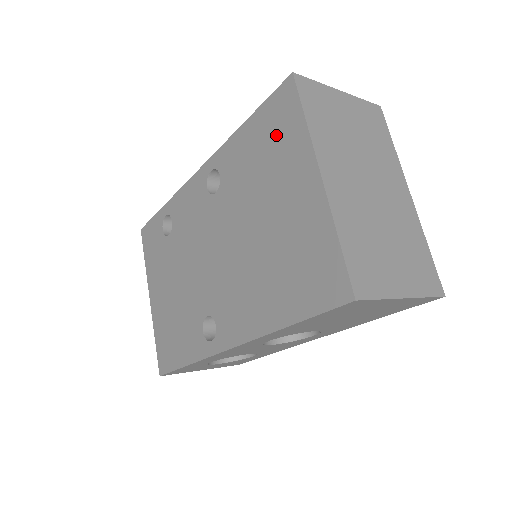
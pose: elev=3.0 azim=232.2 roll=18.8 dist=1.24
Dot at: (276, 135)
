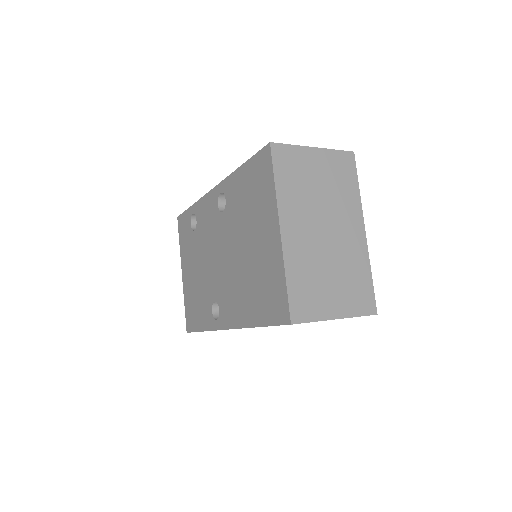
Dot at: (258, 186)
